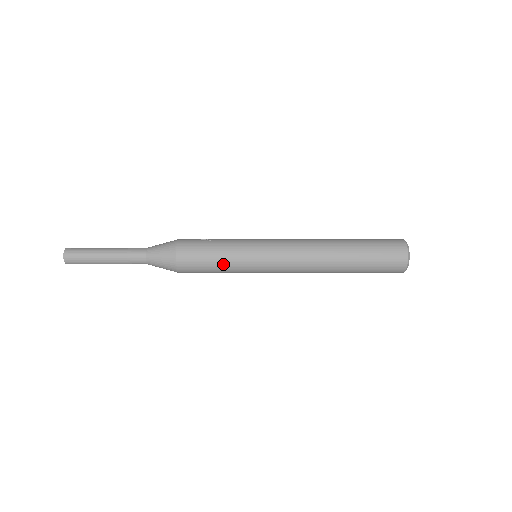
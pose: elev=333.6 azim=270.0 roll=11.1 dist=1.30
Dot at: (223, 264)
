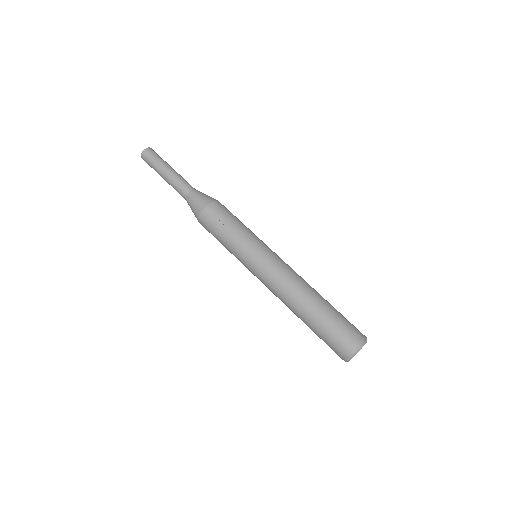
Dot at: (226, 248)
